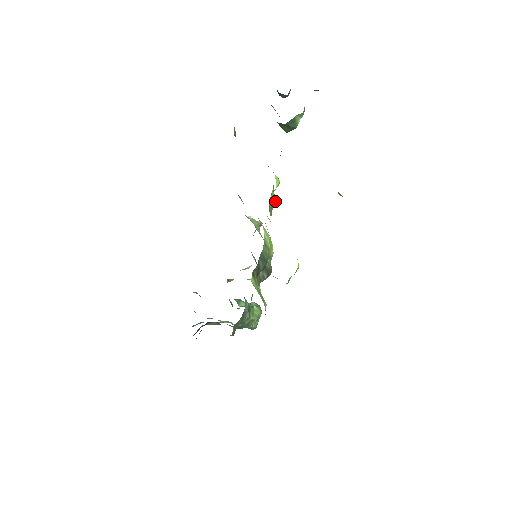
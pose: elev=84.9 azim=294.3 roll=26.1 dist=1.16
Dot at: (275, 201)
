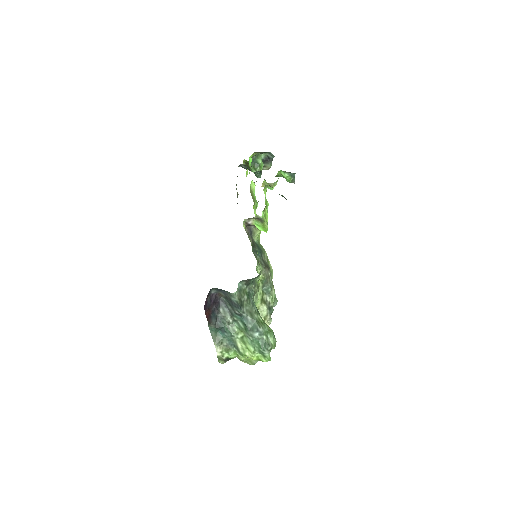
Dot at: occluded
